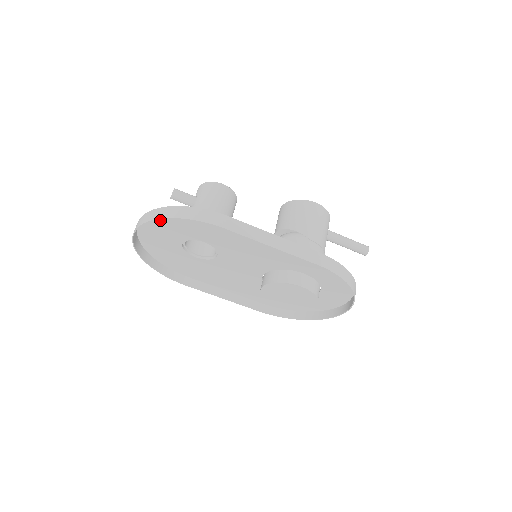
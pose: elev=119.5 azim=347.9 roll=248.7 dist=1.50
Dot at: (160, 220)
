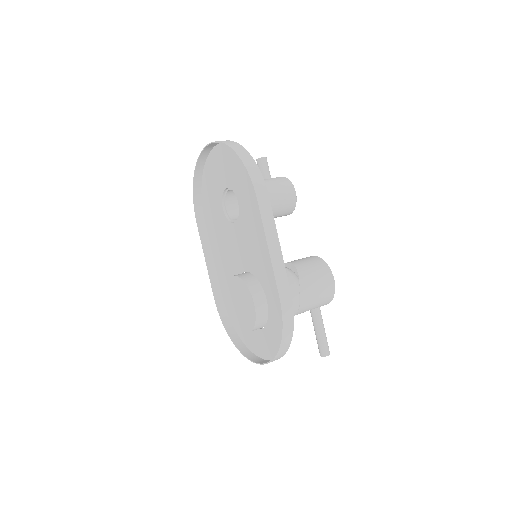
Dot at: (232, 154)
